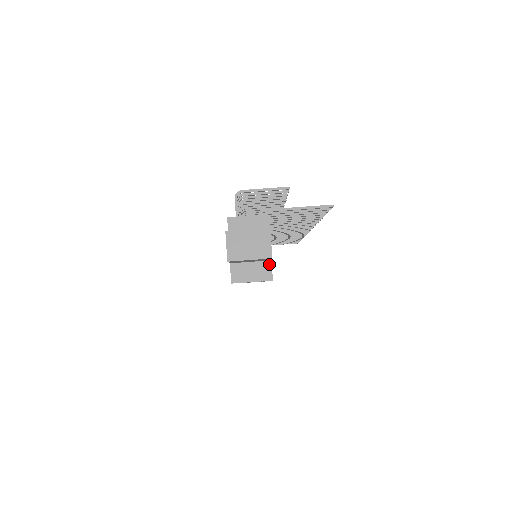
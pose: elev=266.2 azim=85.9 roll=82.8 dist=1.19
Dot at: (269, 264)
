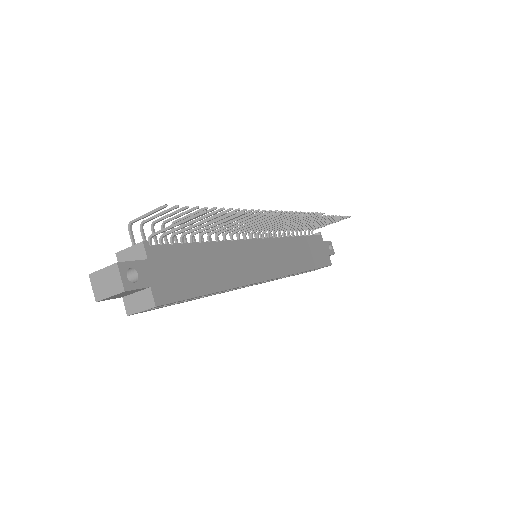
Dot at: (149, 291)
